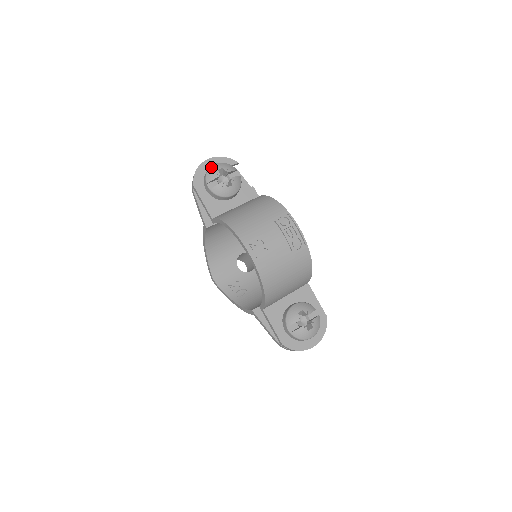
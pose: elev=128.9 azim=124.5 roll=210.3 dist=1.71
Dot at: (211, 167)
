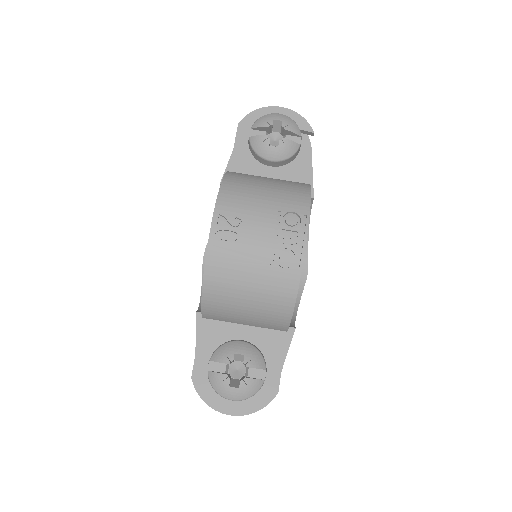
Dot at: (271, 113)
